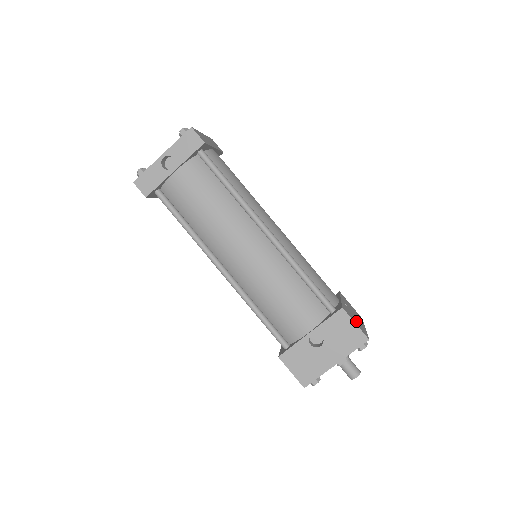
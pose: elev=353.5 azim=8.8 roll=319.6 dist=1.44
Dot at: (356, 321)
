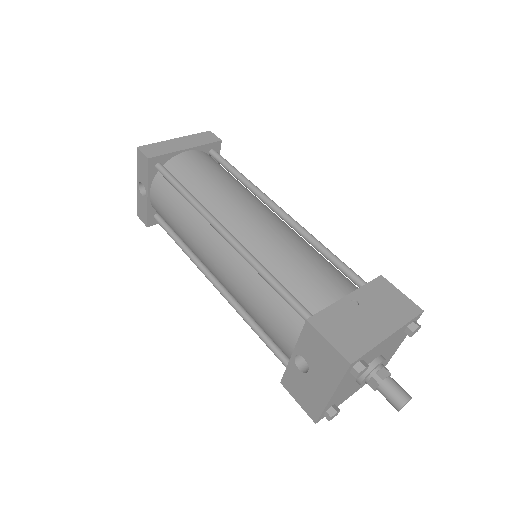
Dot at: (346, 333)
